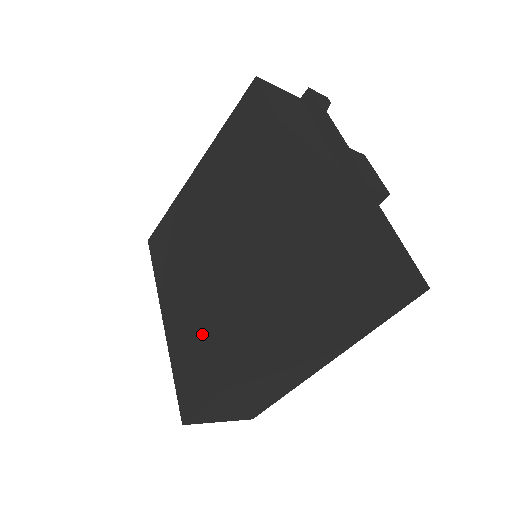
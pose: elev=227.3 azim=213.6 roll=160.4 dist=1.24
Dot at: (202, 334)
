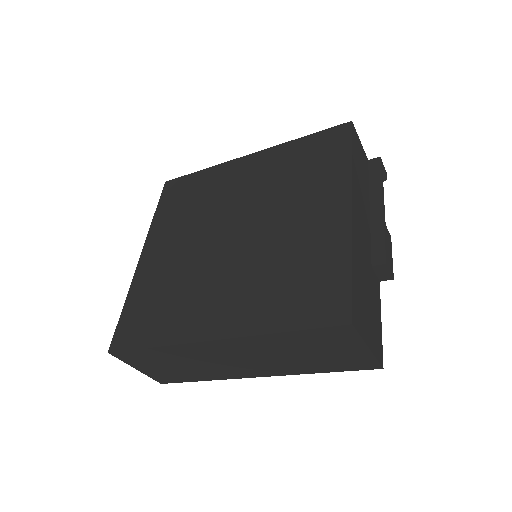
Dot at: (175, 289)
